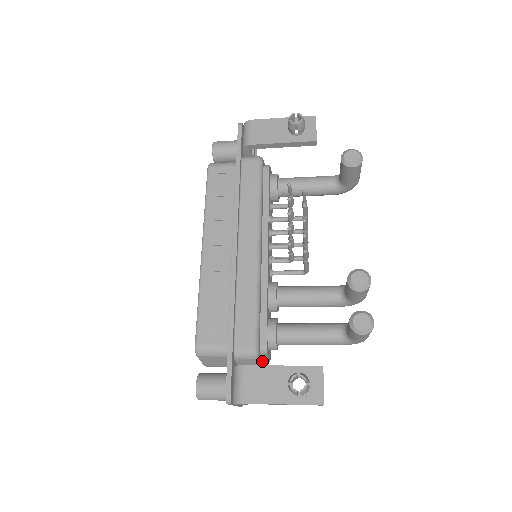
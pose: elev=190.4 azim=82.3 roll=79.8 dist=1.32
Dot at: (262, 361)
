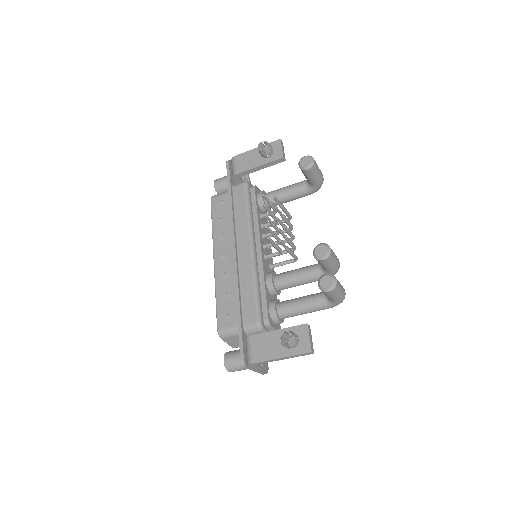
Dot at: occluded
